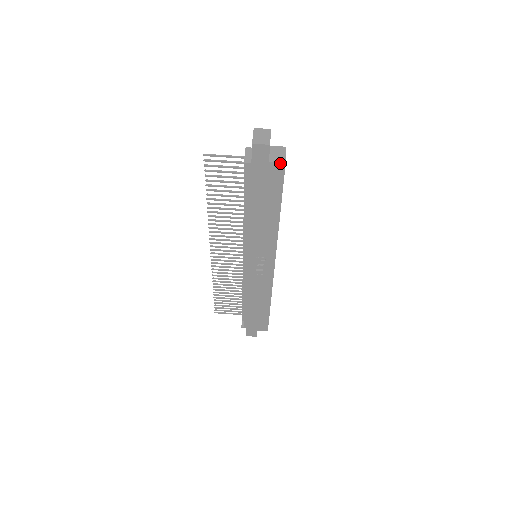
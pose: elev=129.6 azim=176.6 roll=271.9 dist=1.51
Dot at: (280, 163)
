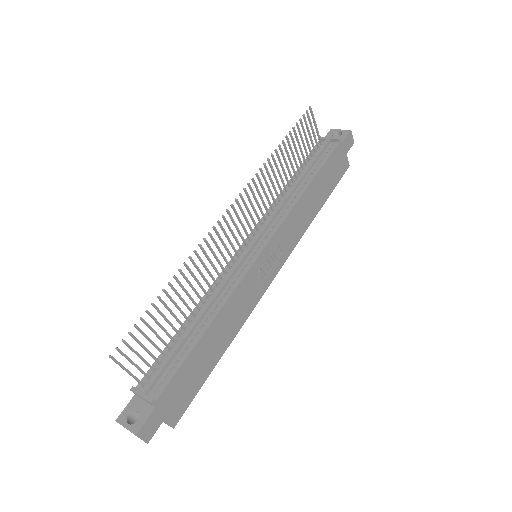
Dot at: (348, 163)
